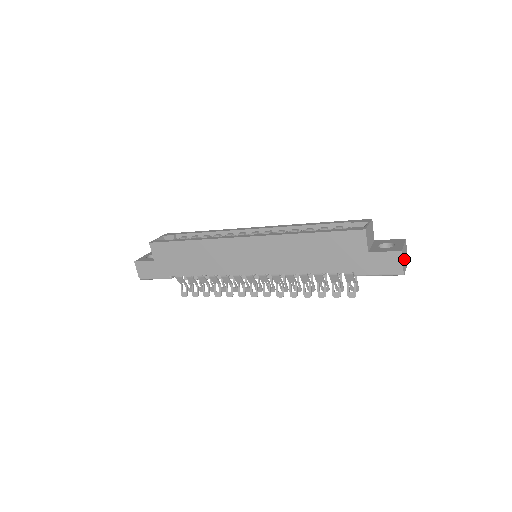
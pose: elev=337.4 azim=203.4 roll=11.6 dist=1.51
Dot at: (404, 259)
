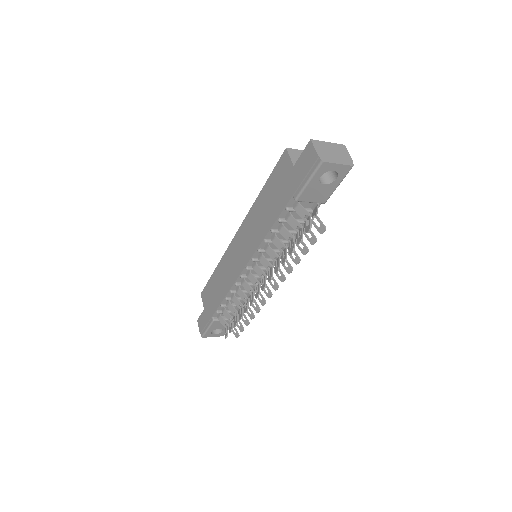
Dot at: (328, 152)
